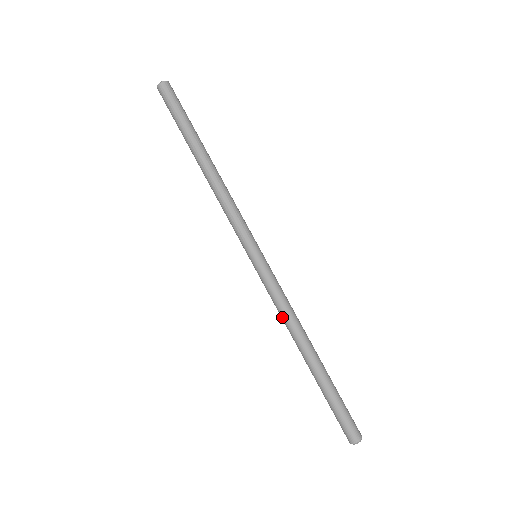
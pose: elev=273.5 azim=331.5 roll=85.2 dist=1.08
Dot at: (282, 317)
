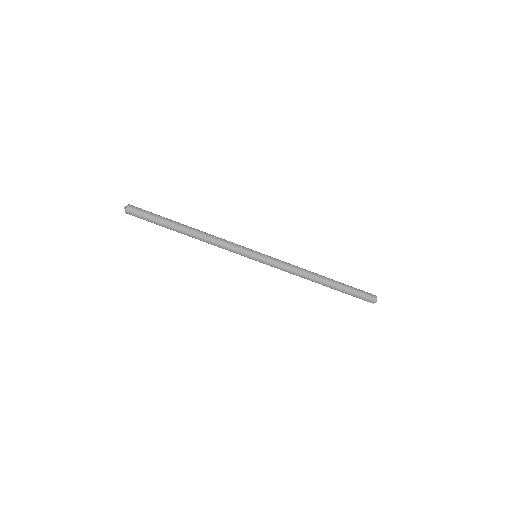
Dot at: (293, 274)
